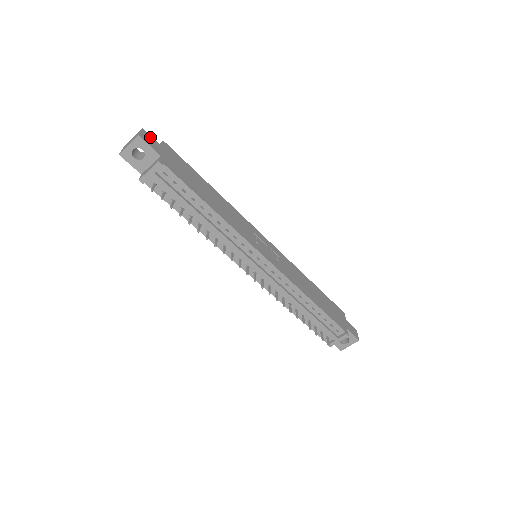
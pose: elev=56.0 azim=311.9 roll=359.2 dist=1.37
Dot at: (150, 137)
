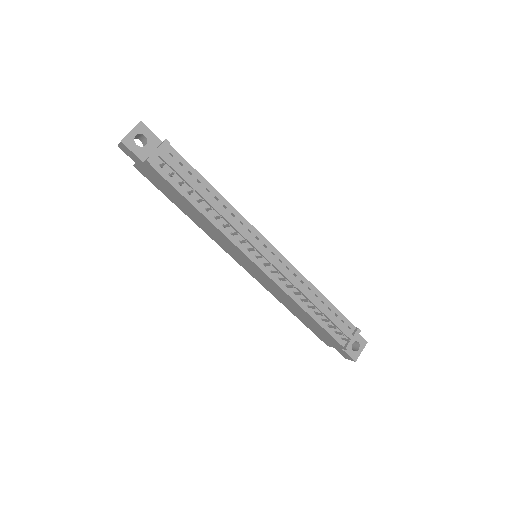
Dot at: occluded
